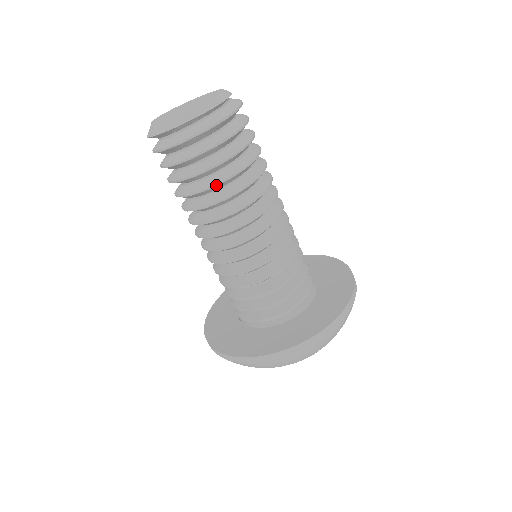
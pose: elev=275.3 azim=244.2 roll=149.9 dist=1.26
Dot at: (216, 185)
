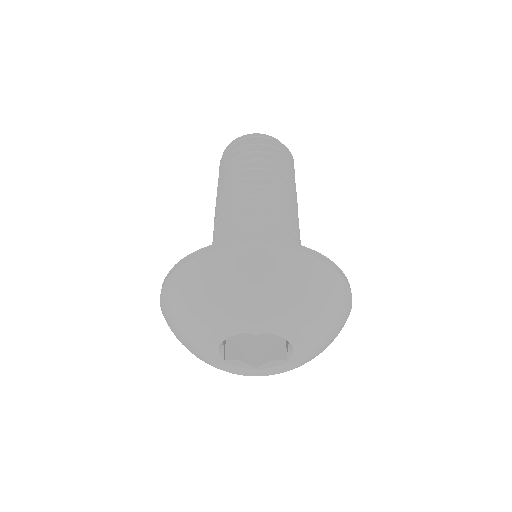
Dot at: (249, 161)
